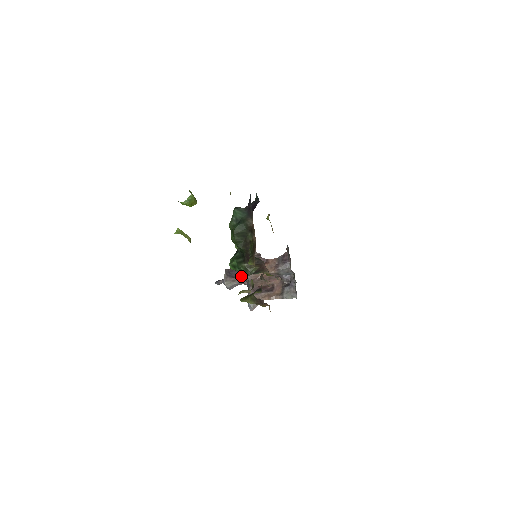
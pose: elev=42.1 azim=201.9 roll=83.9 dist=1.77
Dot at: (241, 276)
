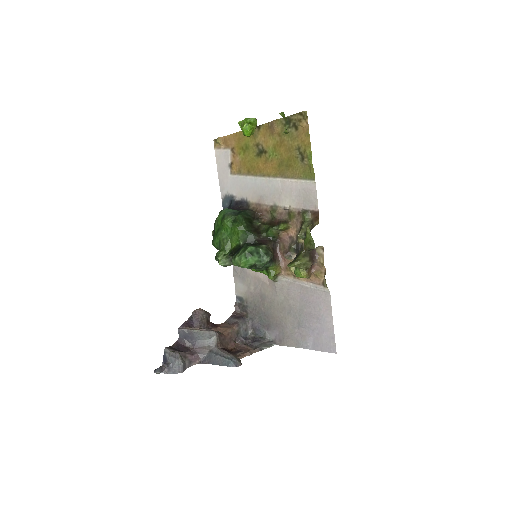
Dot at: (192, 349)
